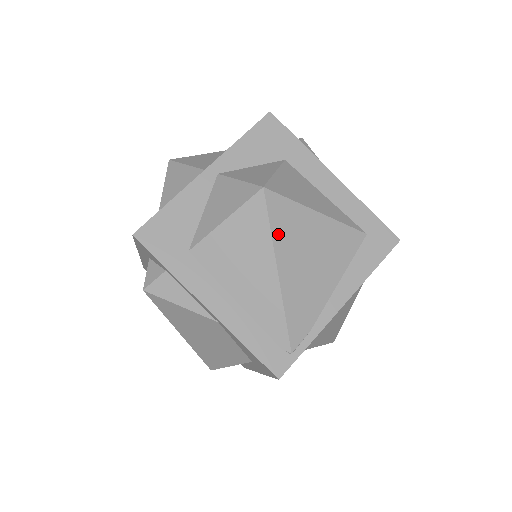
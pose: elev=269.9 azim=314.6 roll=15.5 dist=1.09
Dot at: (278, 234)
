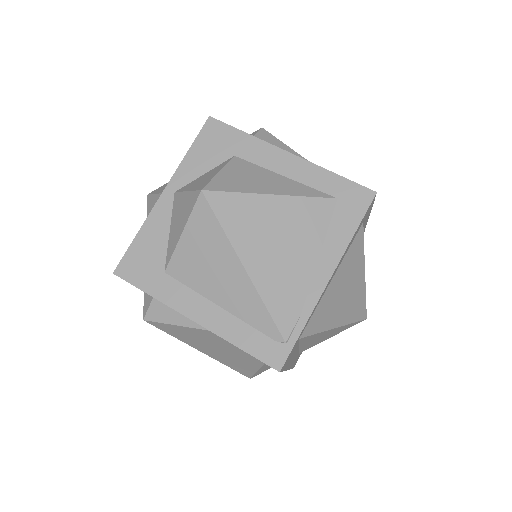
Dot at: (232, 230)
